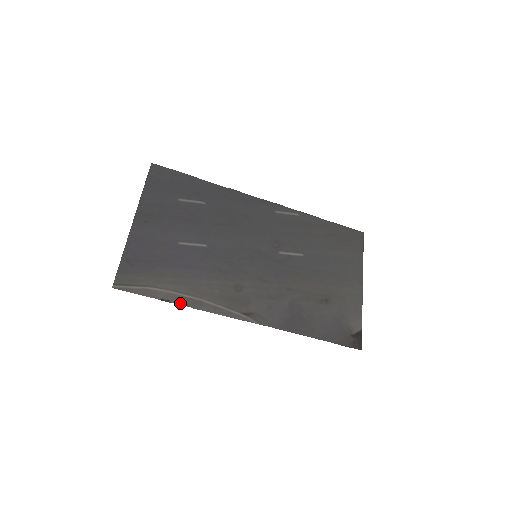
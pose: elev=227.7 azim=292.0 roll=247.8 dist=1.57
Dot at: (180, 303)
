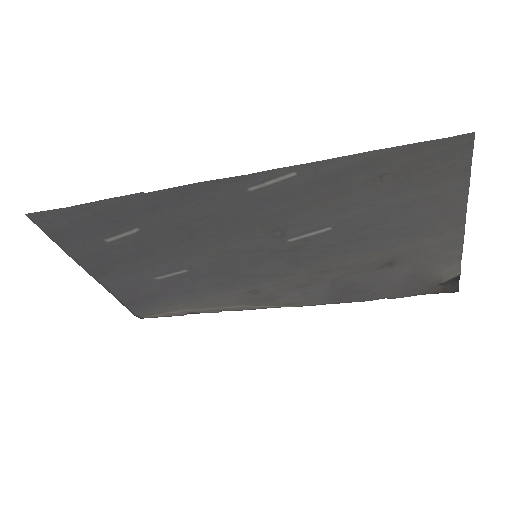
Dot at: (206, 312)
